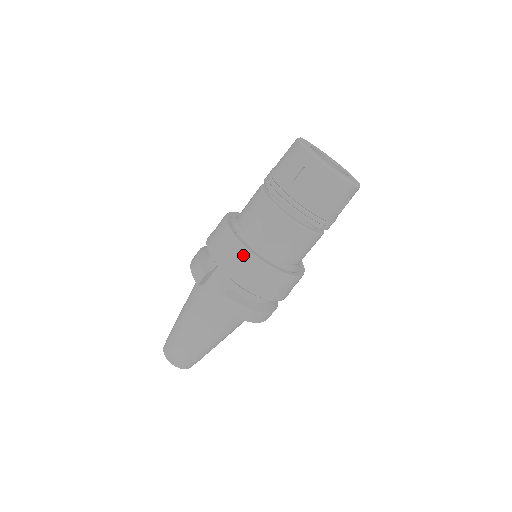
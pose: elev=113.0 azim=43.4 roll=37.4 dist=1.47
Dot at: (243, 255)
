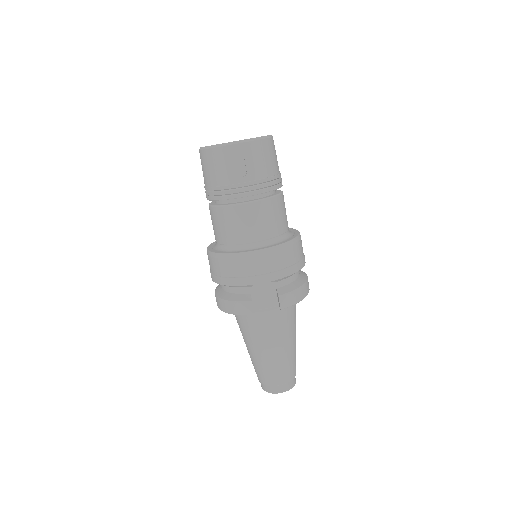
Dot at: (264, 257)
